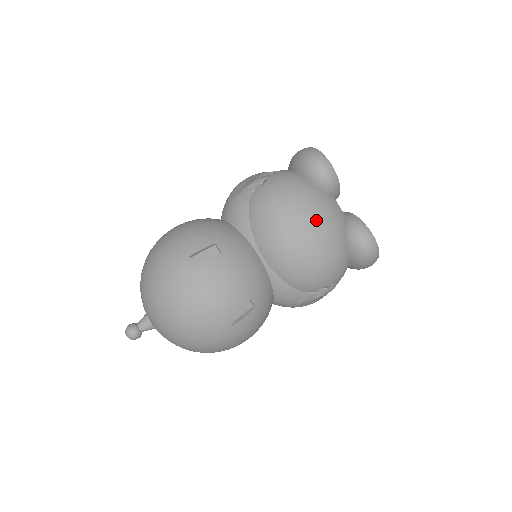
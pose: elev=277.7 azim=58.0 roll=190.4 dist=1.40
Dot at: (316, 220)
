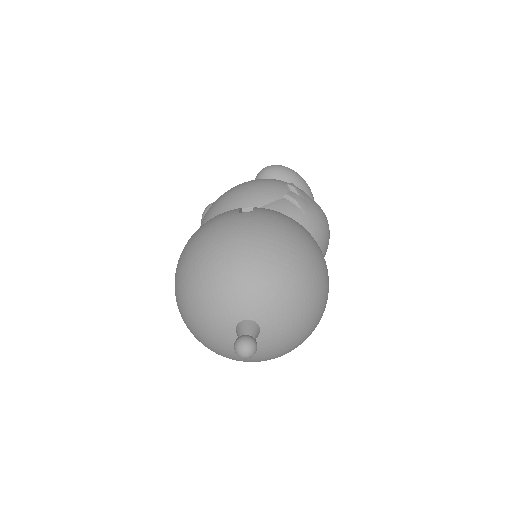
Dot at: occluded
